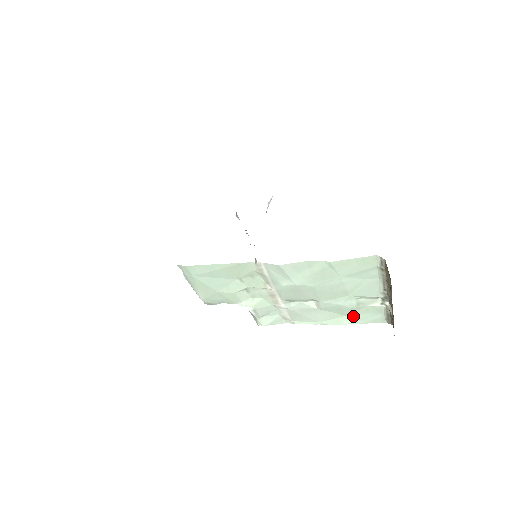
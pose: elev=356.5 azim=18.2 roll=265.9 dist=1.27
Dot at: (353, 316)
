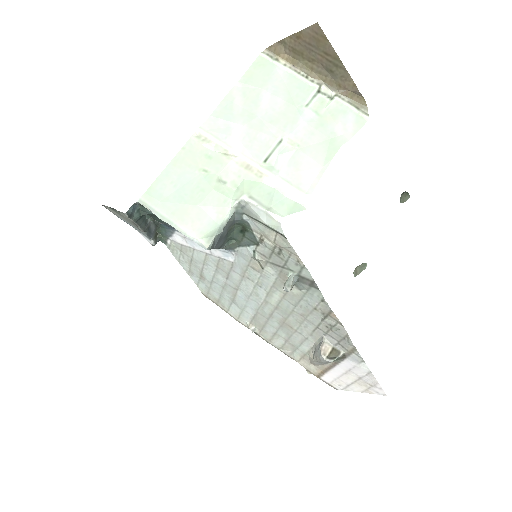
Dot at: (335, 133)
